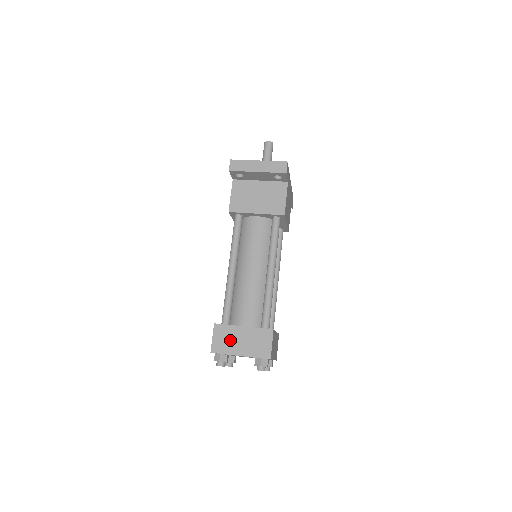
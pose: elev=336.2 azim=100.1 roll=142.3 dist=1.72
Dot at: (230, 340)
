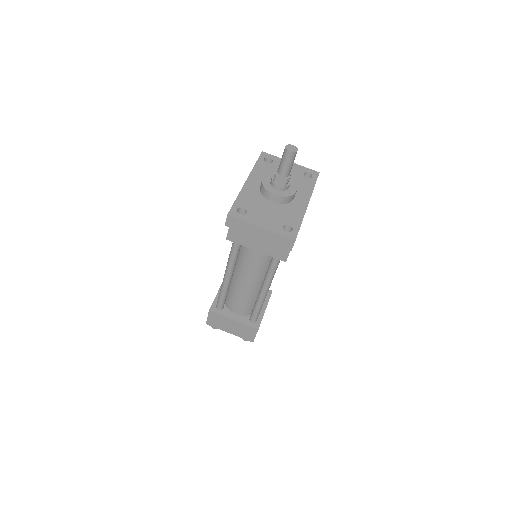
Dot at: (222, 323)
